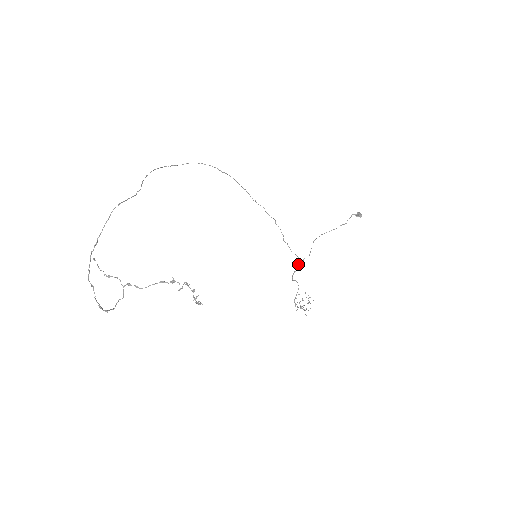
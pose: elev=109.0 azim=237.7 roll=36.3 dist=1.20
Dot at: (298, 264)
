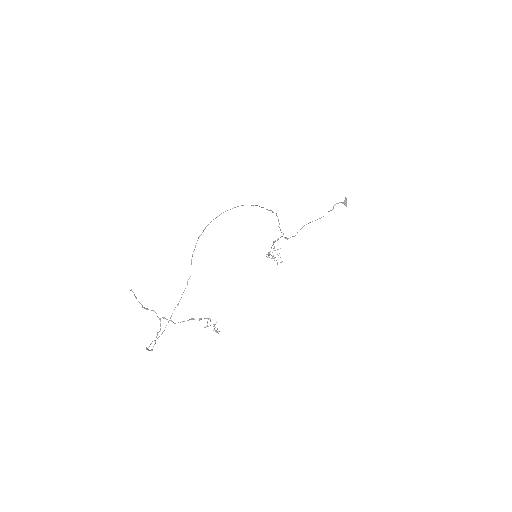
Dot at: occluded
